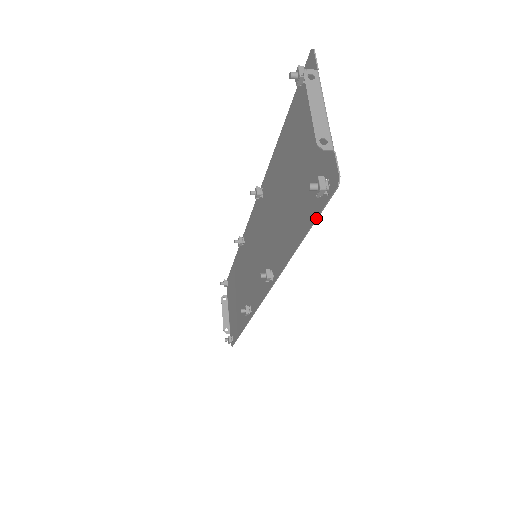
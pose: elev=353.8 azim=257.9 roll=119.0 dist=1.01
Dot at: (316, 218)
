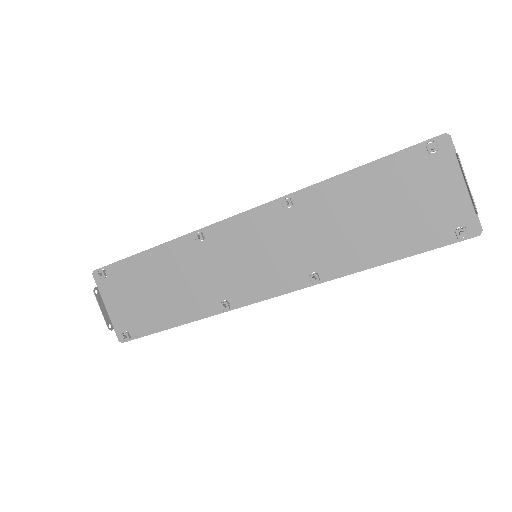
Dot at: occluded
